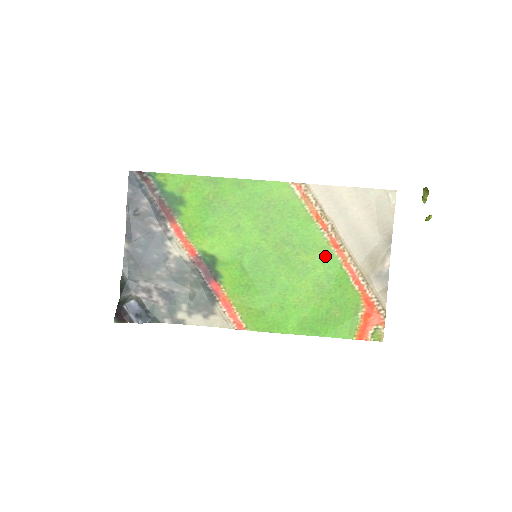
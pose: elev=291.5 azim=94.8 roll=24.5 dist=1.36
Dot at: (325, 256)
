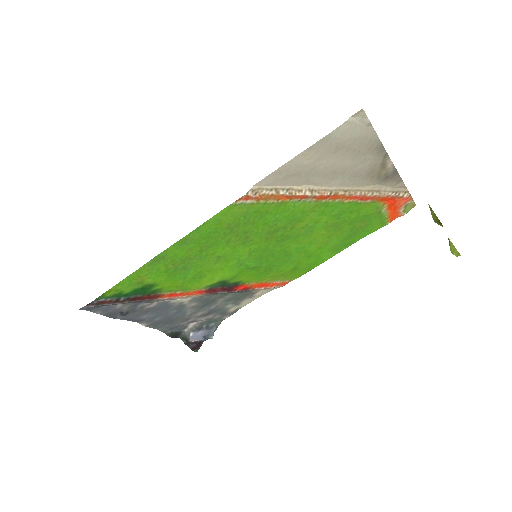
Dot at: (321, 210)
